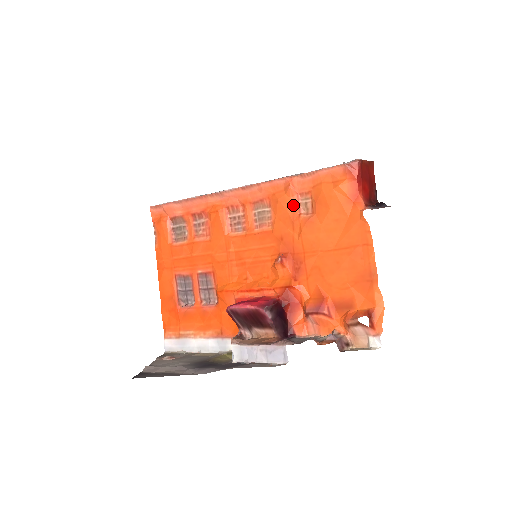
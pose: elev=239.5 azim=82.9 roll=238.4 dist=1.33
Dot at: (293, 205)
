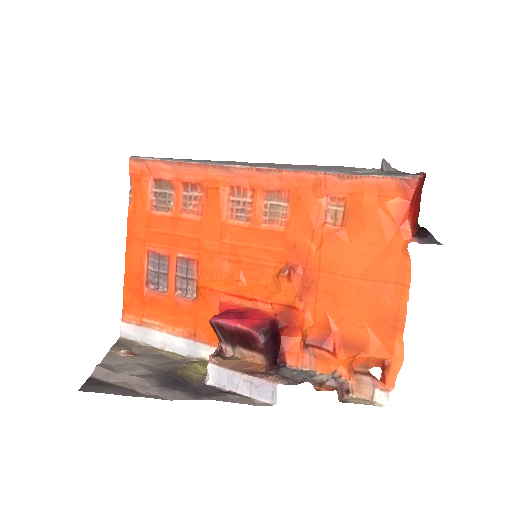
Dot at: (319, 209)
